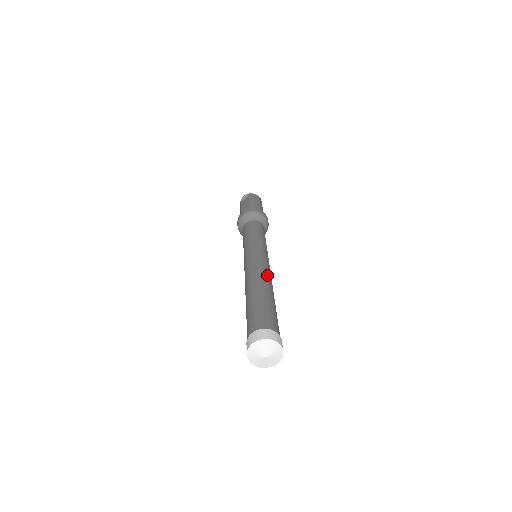
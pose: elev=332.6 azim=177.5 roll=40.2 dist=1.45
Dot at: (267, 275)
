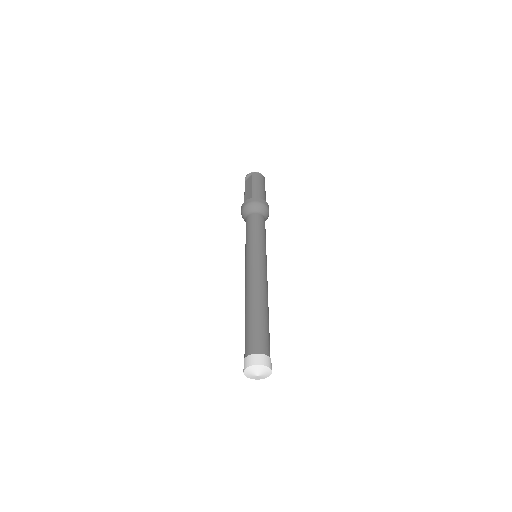
Dot at: (262, 286)
